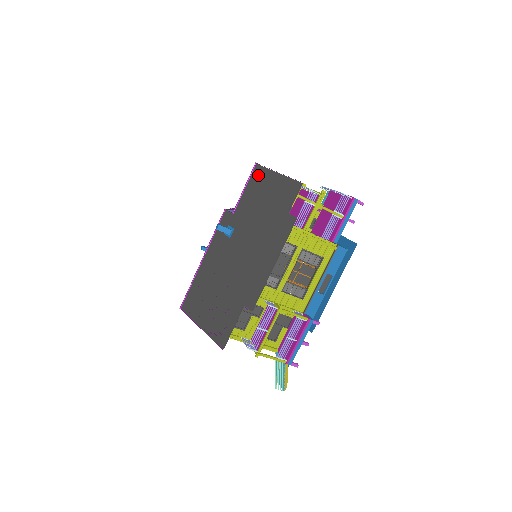
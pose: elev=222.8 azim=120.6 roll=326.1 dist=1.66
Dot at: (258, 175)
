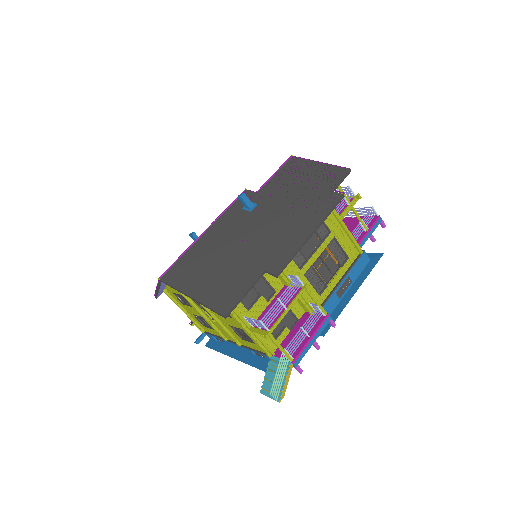
Dot at: (294, 164)
